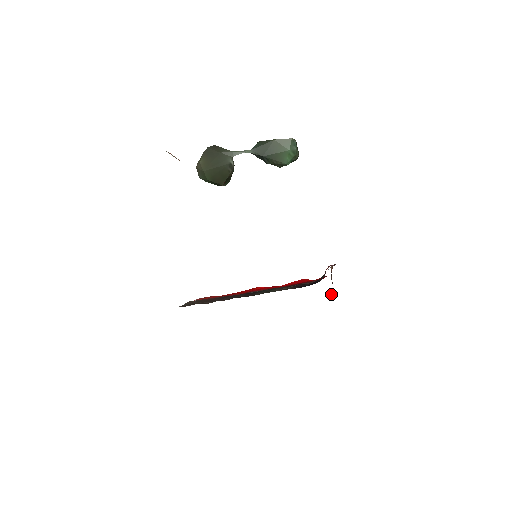
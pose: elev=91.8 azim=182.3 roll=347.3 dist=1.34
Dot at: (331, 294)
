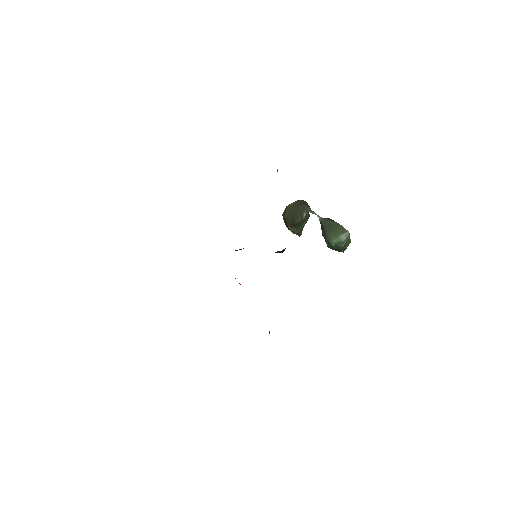
Dot at: occluded
